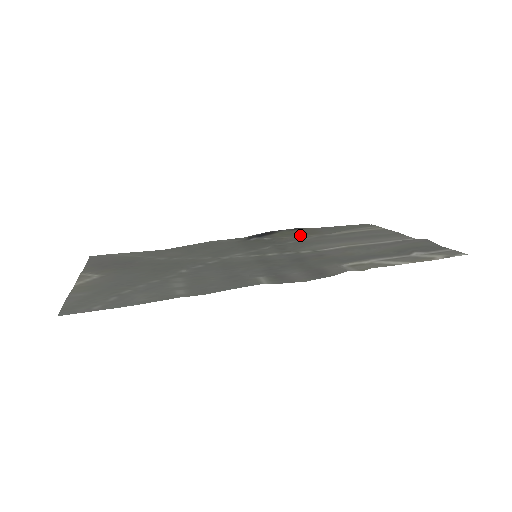
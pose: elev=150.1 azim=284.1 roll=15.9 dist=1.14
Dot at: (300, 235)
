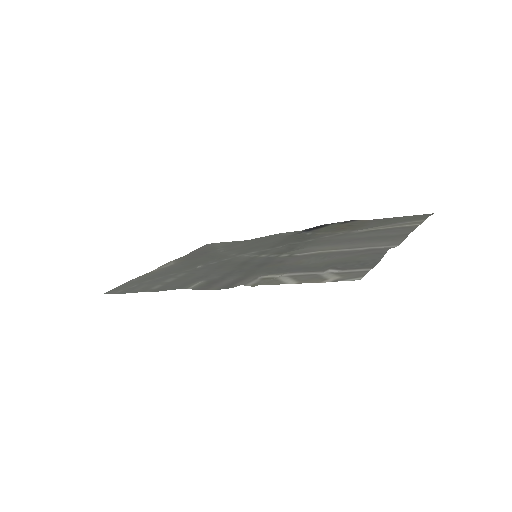
Dot at: (337, 230)
